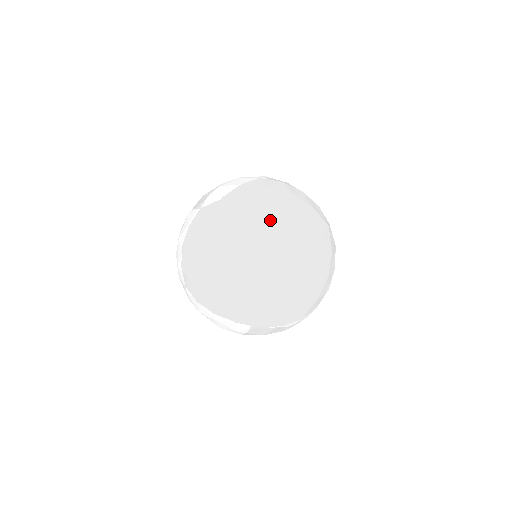
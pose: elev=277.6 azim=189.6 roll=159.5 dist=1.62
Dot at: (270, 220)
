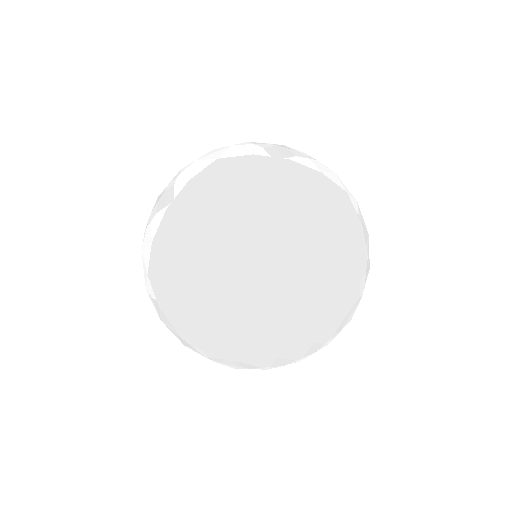
Dot at: (230, 240)
